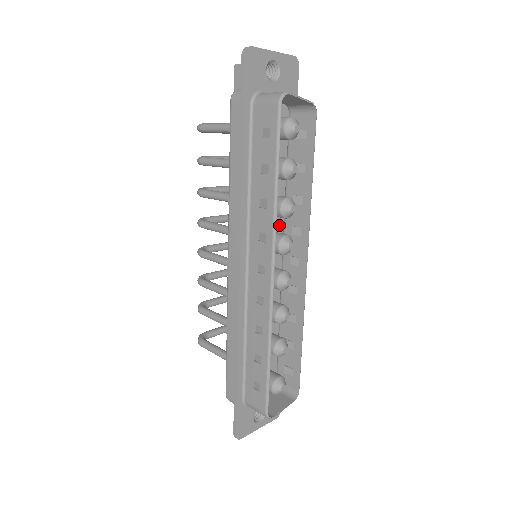
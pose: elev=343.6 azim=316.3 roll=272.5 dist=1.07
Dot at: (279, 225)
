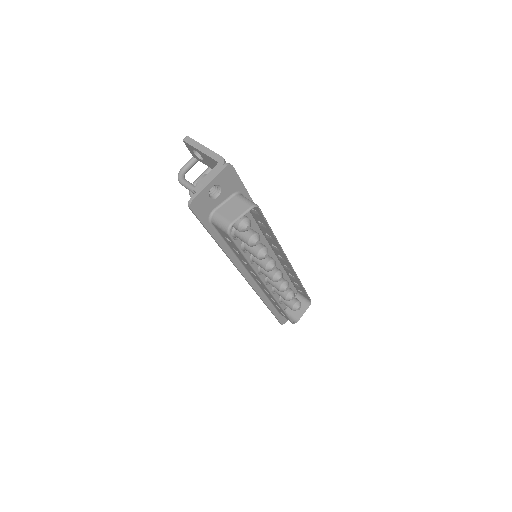
Dot at: (263, 241)
